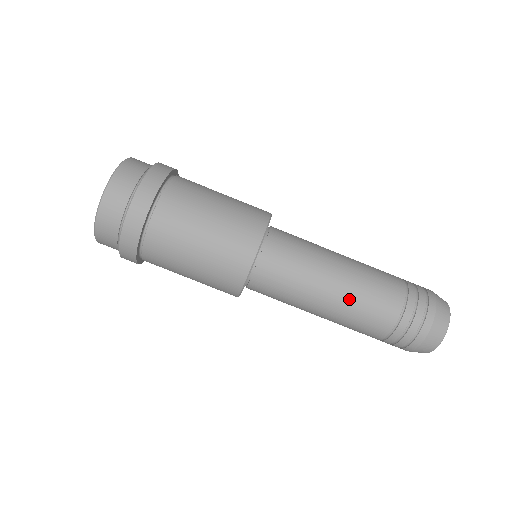
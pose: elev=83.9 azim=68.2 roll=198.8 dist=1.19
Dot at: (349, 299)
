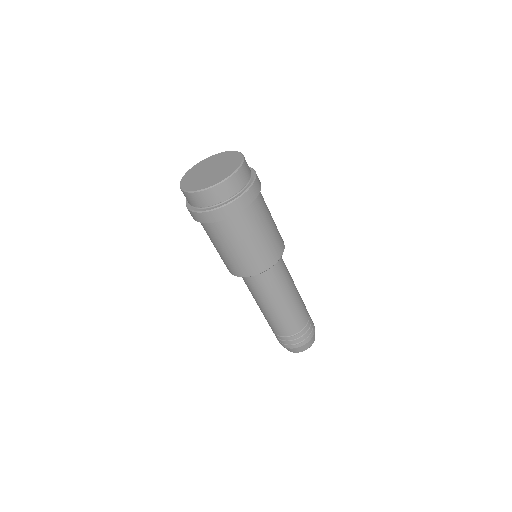
Dot at: (279, 315)
